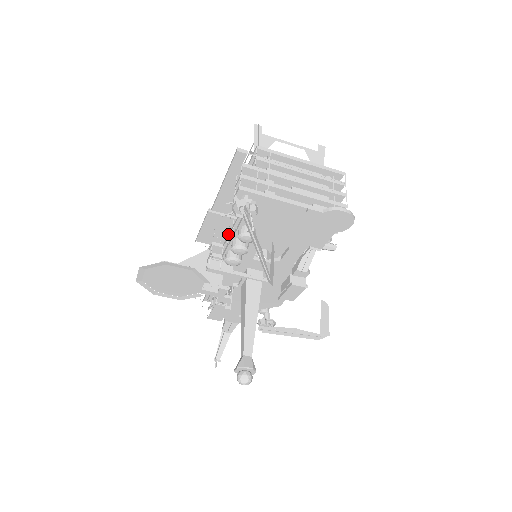
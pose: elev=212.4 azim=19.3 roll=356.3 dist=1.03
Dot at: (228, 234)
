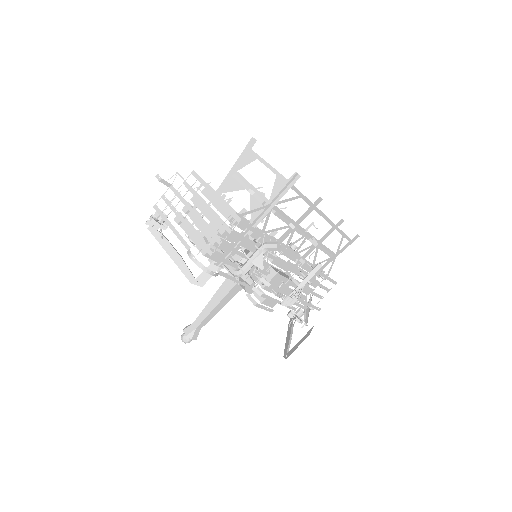
Dot at: occluded
